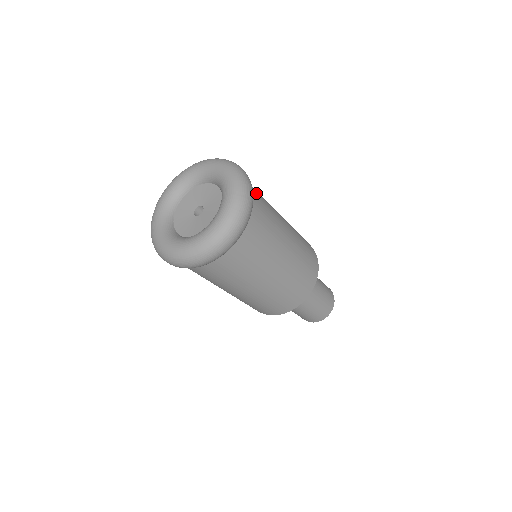
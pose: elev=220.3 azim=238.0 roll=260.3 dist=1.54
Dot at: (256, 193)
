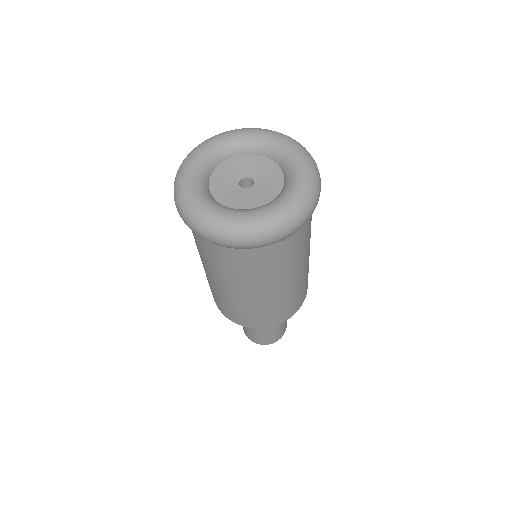
Dot at: occluded
